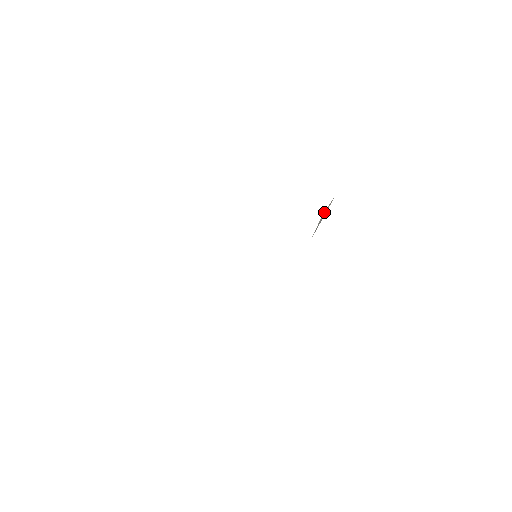
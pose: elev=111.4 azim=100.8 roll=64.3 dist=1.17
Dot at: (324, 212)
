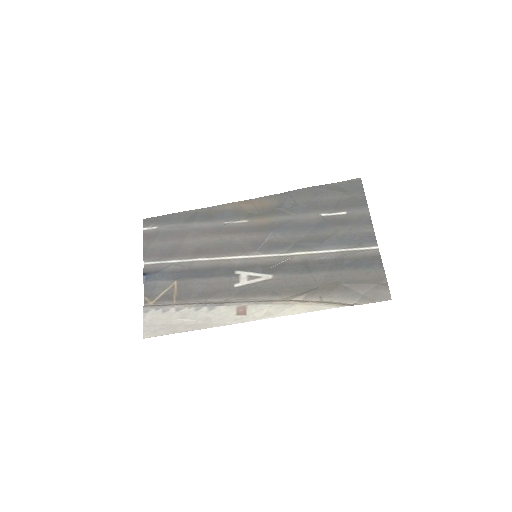
Dot at: (310, 275)
